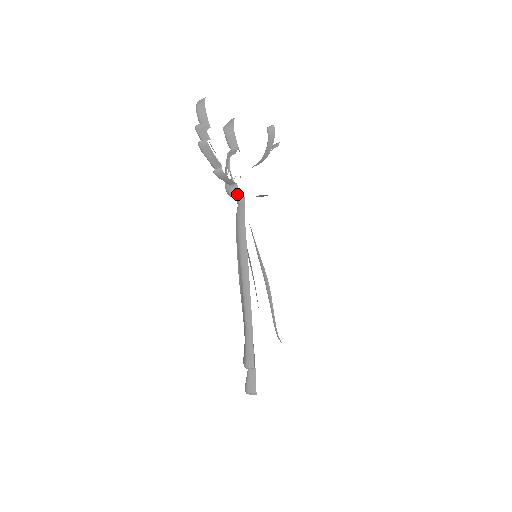
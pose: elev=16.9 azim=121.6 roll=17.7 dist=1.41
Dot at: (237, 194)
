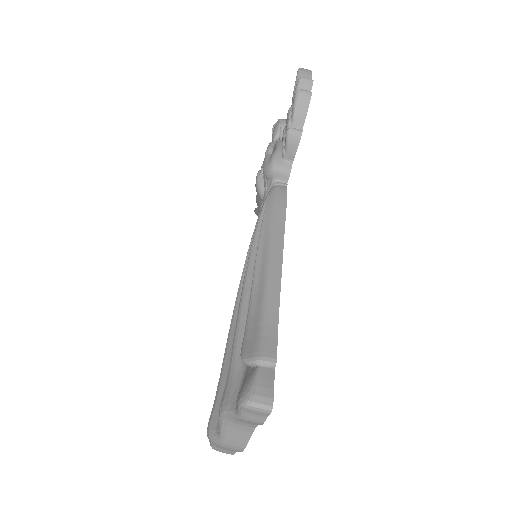
Dot at: (285, 173)
